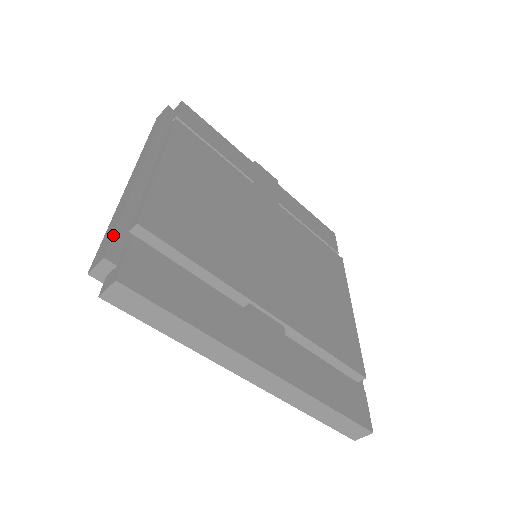
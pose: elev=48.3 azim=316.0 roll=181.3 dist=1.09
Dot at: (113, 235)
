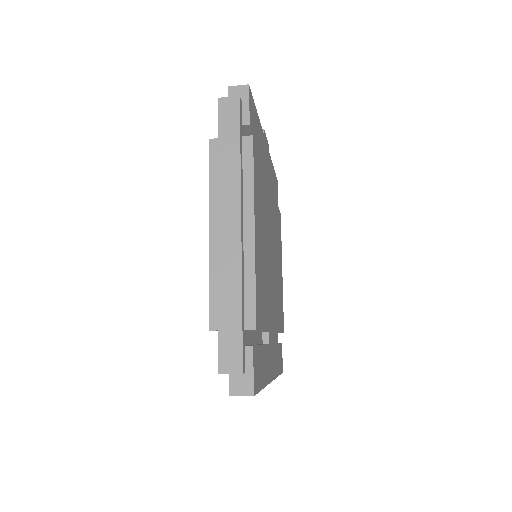
Dot at: (243, 345)
